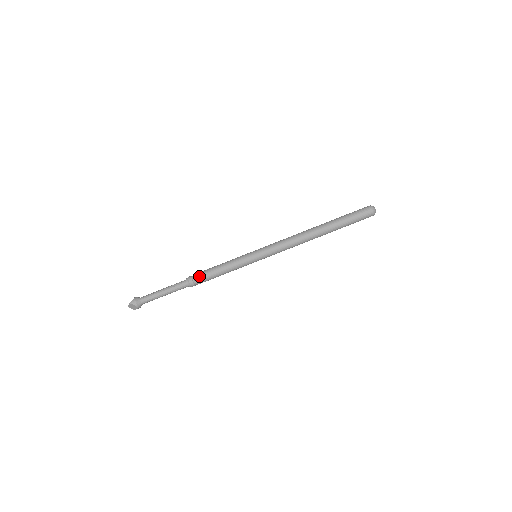
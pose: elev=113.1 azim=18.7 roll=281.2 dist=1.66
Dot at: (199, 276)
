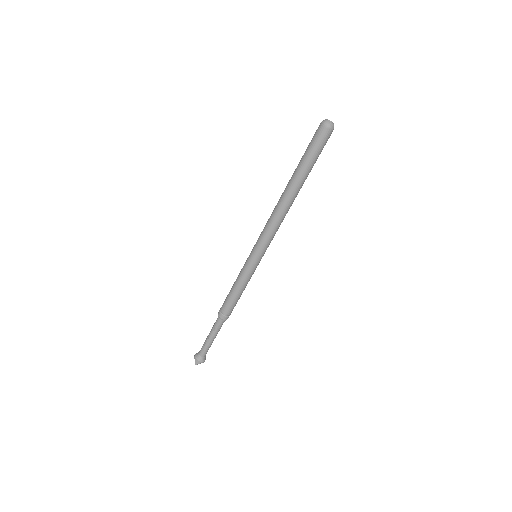
Dot at: (226, 309)
